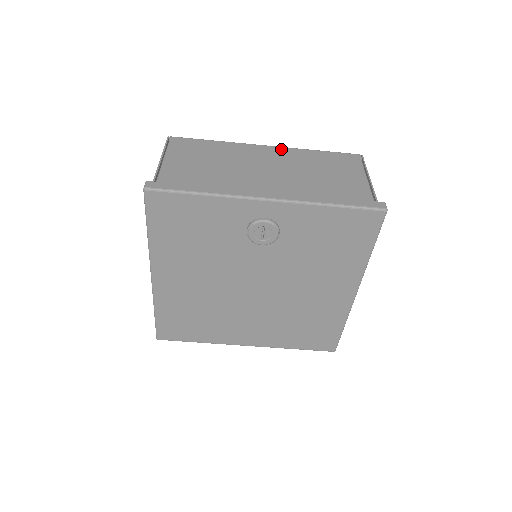
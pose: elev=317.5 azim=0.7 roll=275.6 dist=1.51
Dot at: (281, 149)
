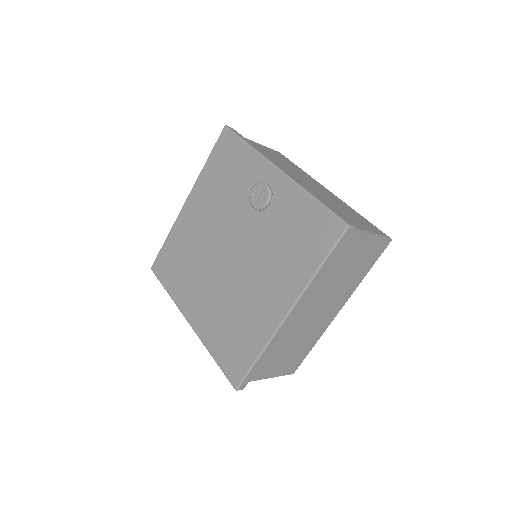
Dot at: (336, 197)
